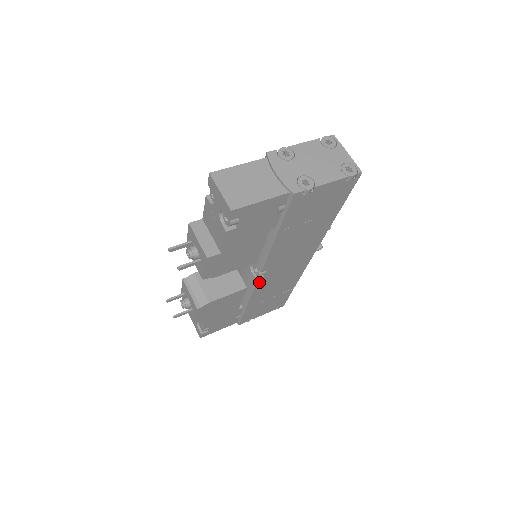
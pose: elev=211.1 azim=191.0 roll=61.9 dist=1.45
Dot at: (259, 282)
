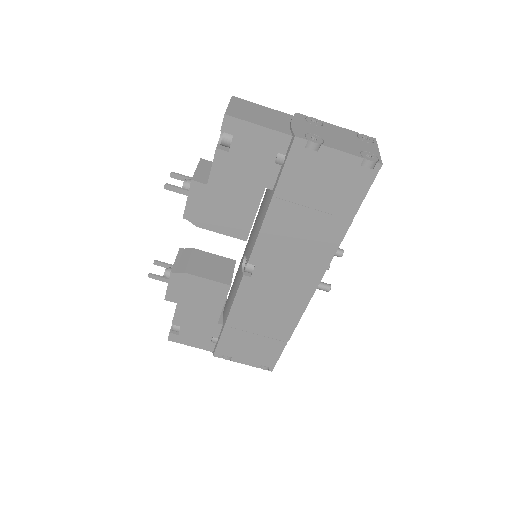
Dot at: (244, 283)
